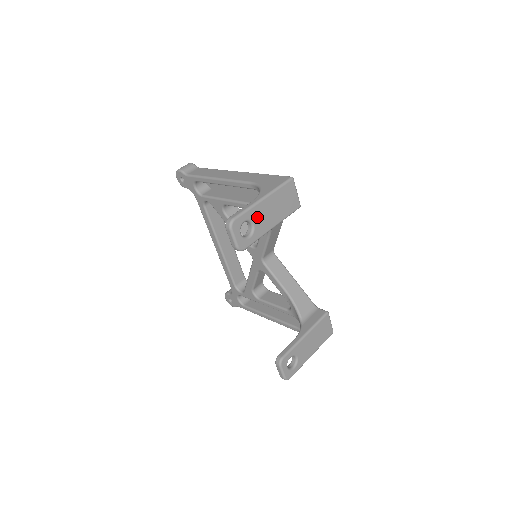
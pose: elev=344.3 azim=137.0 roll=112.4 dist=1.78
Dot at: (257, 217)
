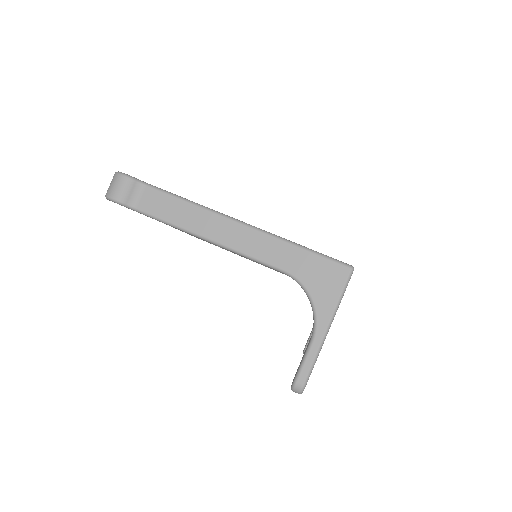
Dot at: occluded
